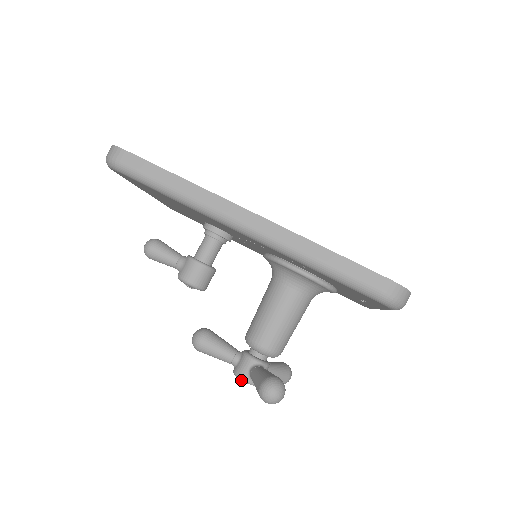
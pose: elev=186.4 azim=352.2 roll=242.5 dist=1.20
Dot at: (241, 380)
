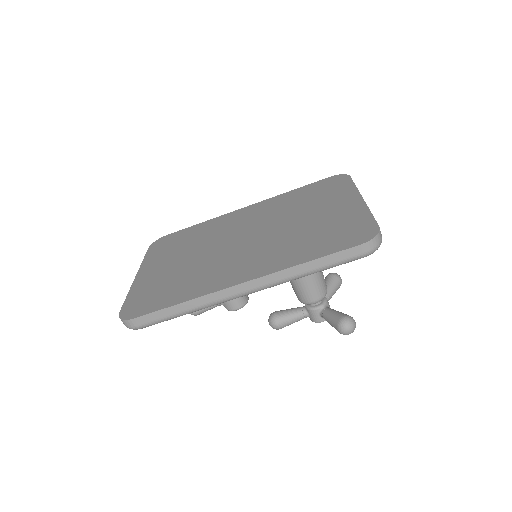
Dot at: occluded
